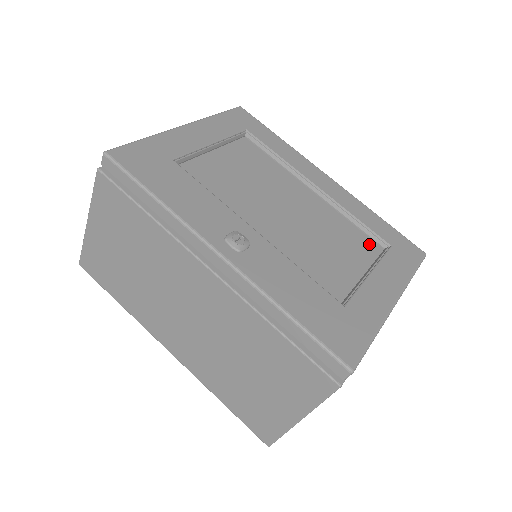
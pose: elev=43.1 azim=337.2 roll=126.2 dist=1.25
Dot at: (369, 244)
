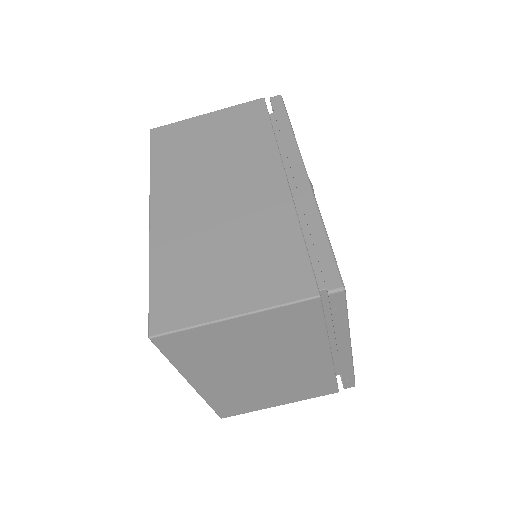
Dot at: occluded
